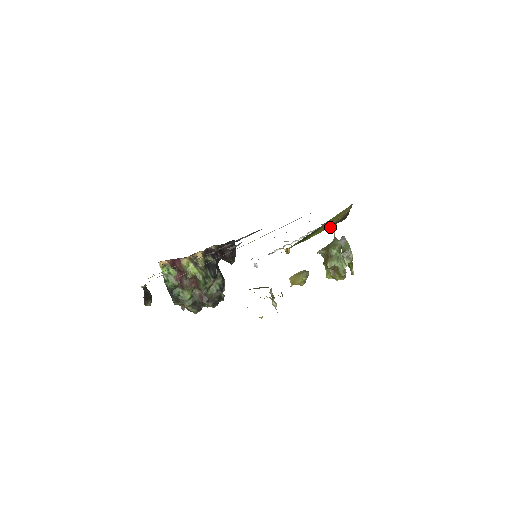
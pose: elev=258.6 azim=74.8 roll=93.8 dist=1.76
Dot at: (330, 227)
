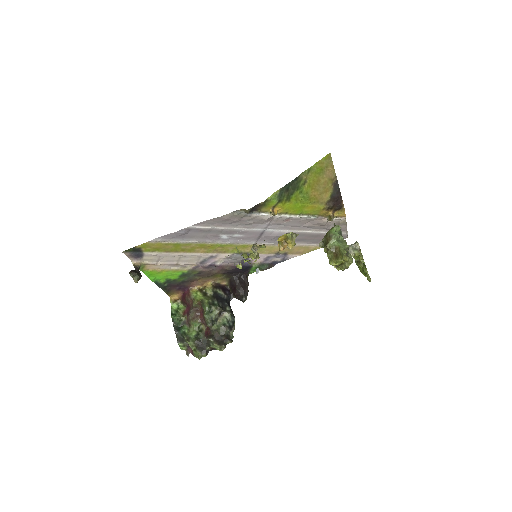
Dot at: (330, 219)
